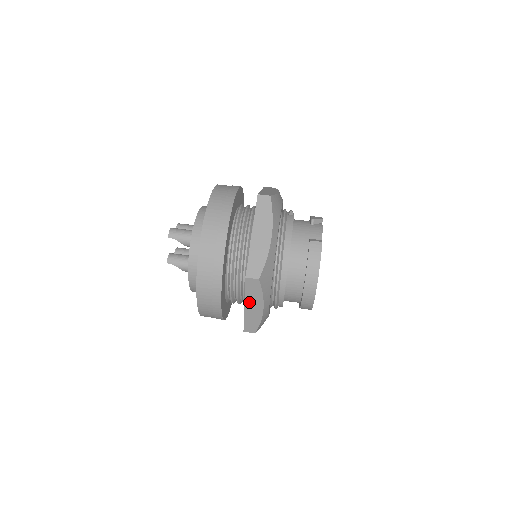
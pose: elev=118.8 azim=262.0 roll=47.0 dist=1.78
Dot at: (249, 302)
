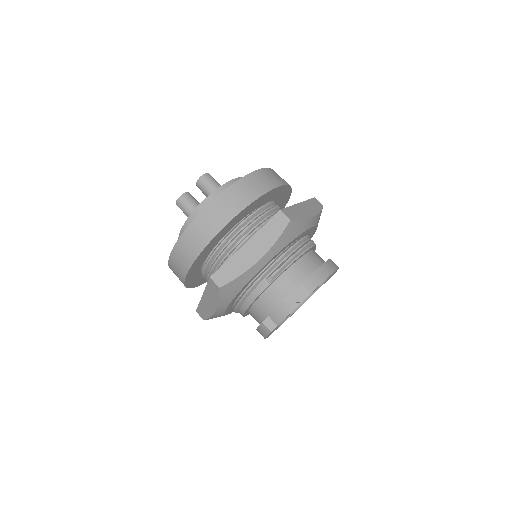
Dot at: occluded
